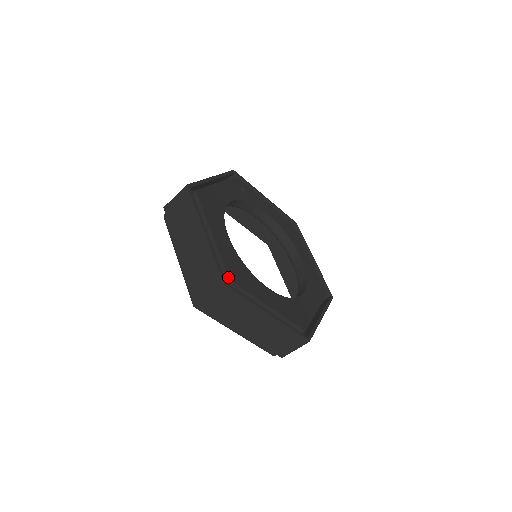
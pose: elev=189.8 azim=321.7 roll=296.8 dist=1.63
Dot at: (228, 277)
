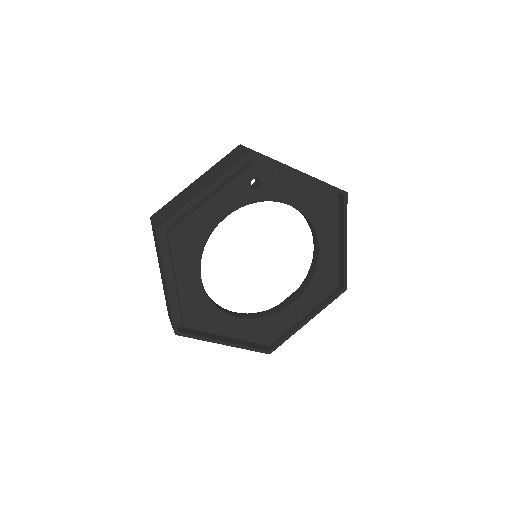
Dot at: (183, 325)
